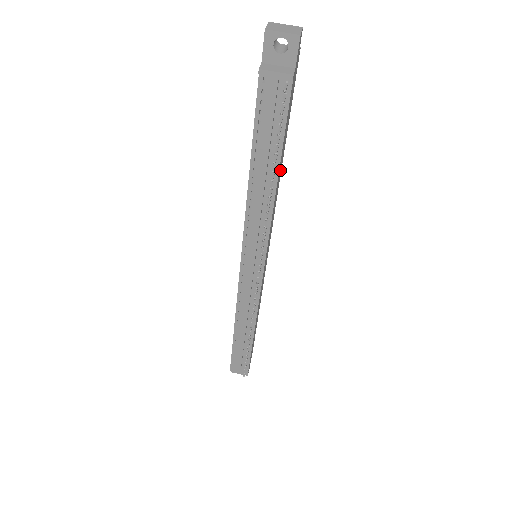
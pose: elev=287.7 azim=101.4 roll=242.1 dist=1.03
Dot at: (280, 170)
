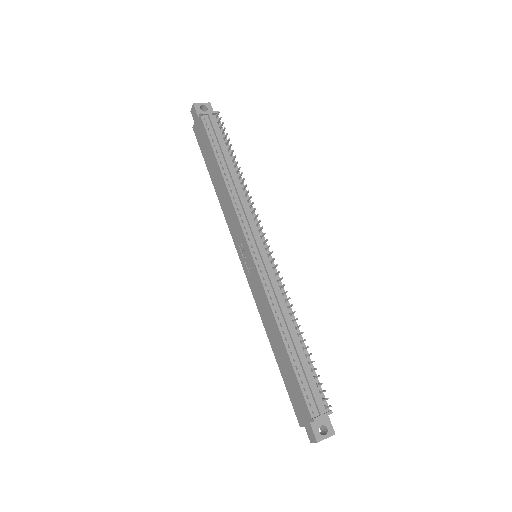
Dot at: occluded
